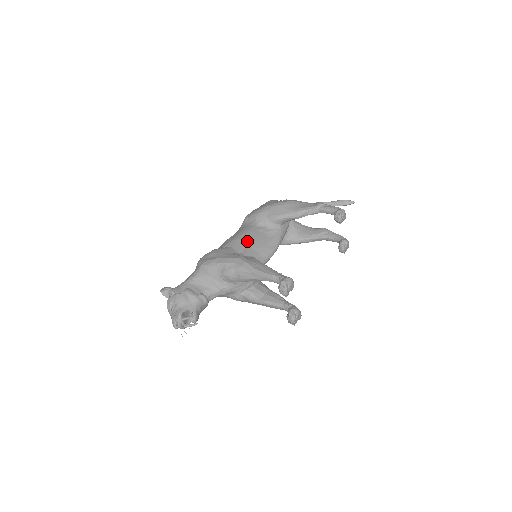
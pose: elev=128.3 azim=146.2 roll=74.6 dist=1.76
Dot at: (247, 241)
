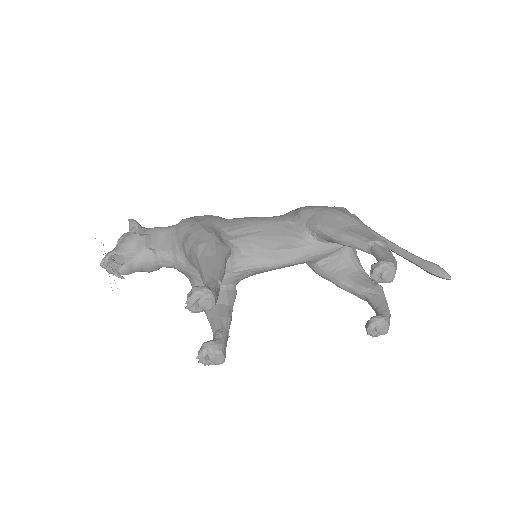
Dot at: (254, 229)
